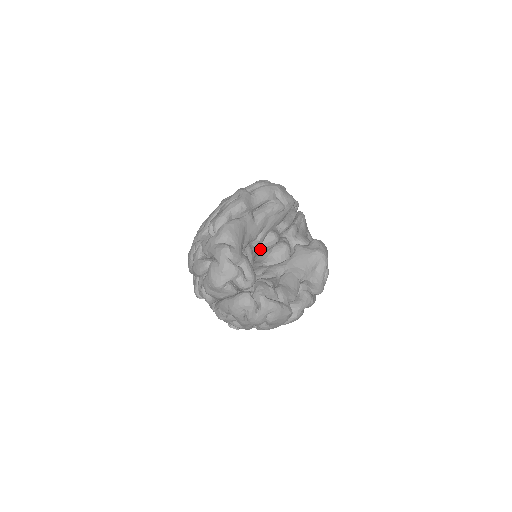
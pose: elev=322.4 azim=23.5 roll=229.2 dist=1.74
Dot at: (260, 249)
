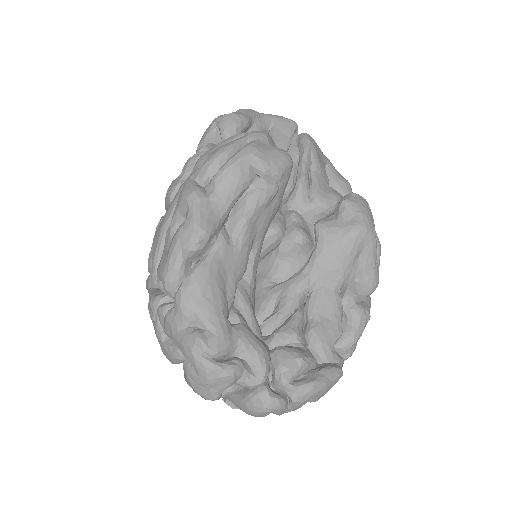
Dot at: (259, 260)
